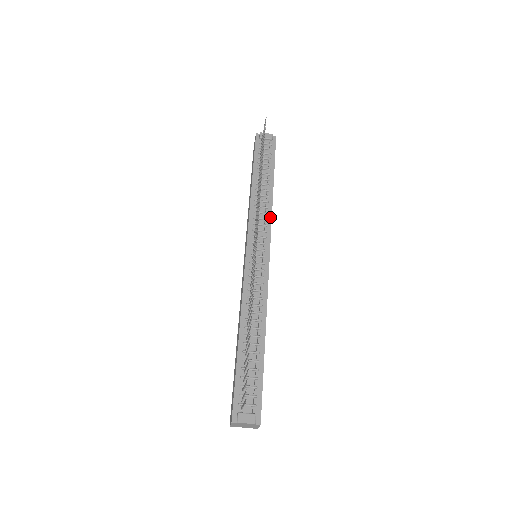
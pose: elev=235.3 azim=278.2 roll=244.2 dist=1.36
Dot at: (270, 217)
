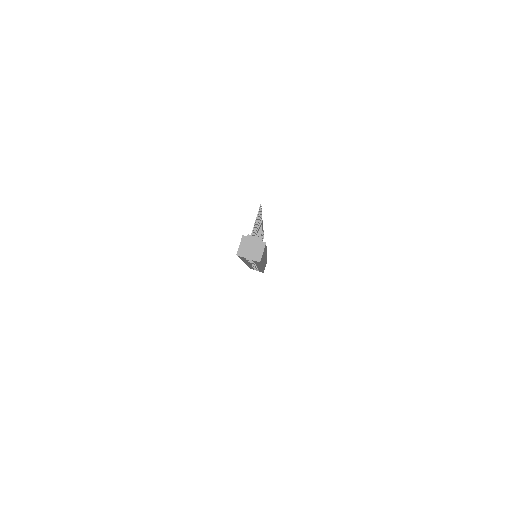
Dot at: occluded
